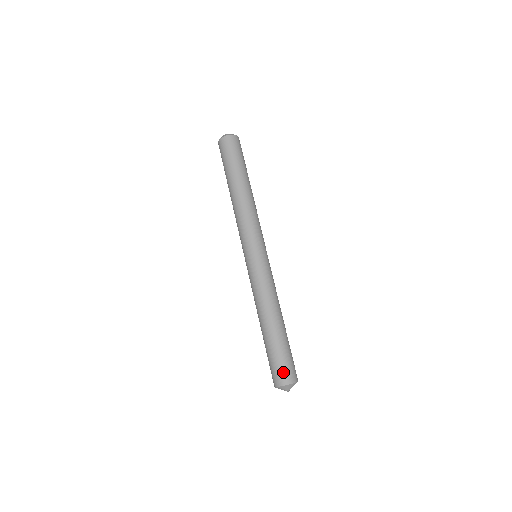
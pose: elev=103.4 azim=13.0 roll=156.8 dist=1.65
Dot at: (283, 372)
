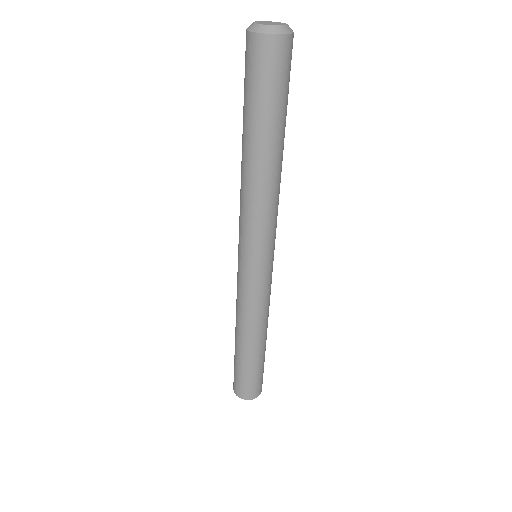
Dot at: (235, 383)
